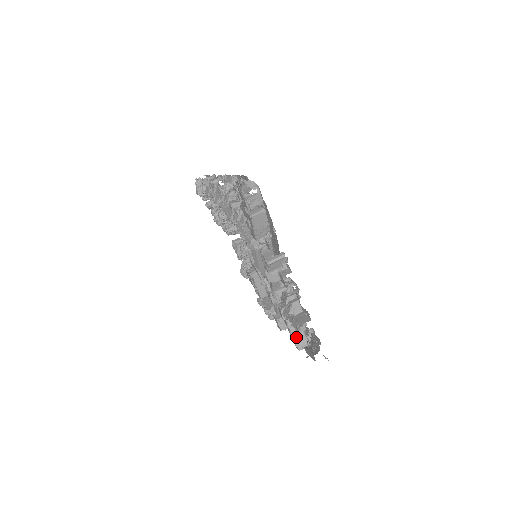
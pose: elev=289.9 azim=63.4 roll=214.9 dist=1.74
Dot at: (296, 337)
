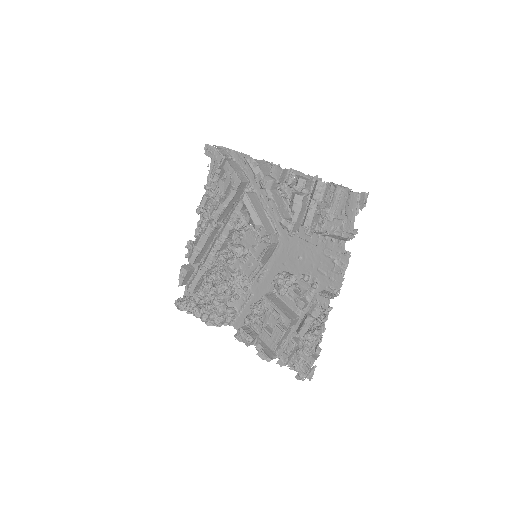
Dot at: (333, 238)
